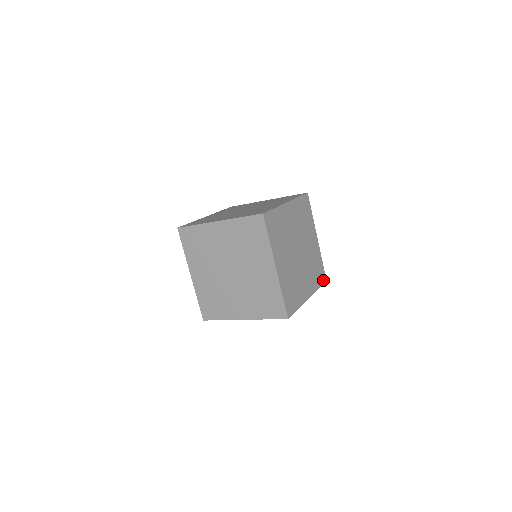
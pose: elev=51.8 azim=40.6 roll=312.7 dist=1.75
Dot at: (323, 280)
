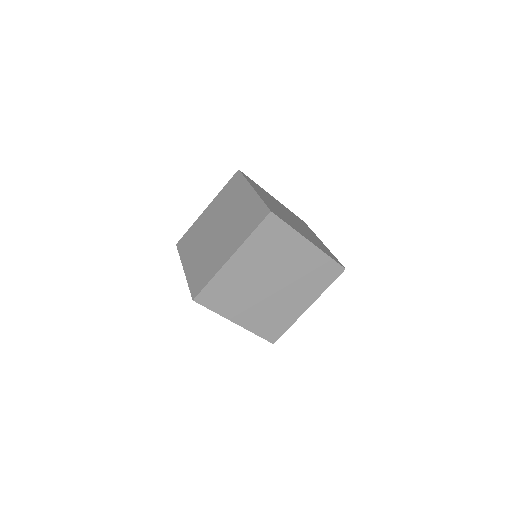
Dot at: (337, 273)
